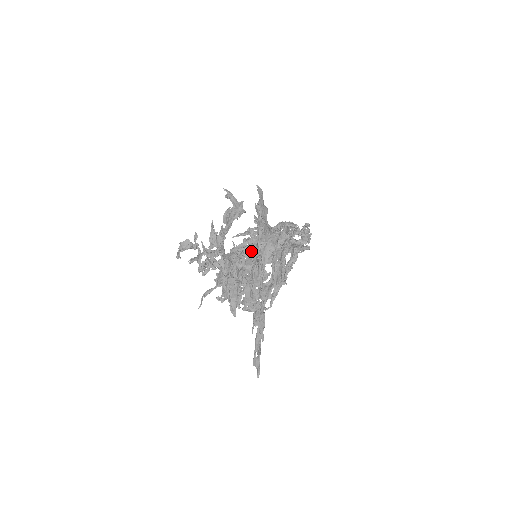
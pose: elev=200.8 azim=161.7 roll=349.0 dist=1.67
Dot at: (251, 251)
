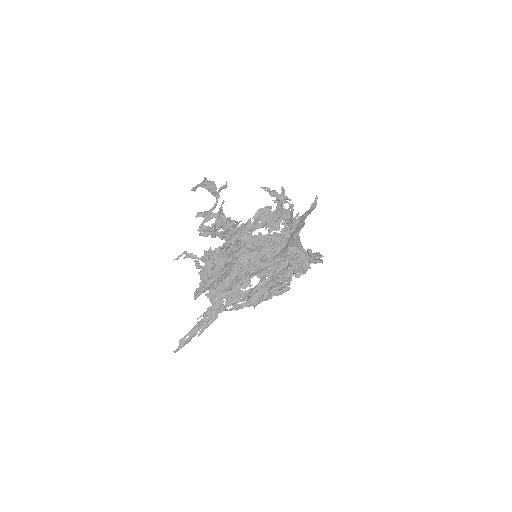
Dot at: (256, 250)
